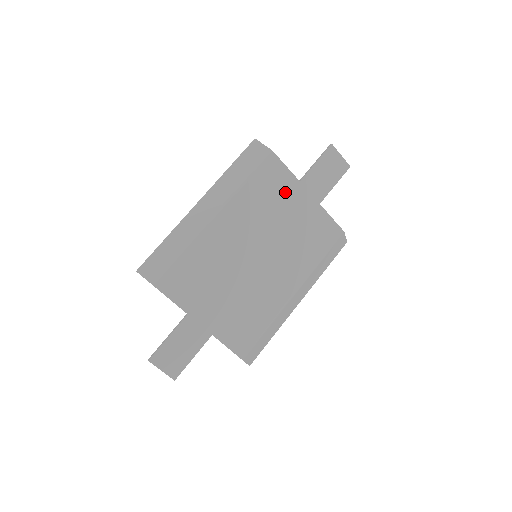
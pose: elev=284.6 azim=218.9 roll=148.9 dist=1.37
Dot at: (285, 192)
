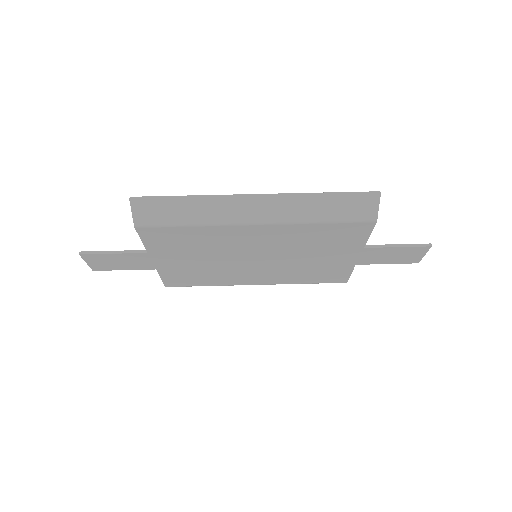
Dot at: (341, 246)
